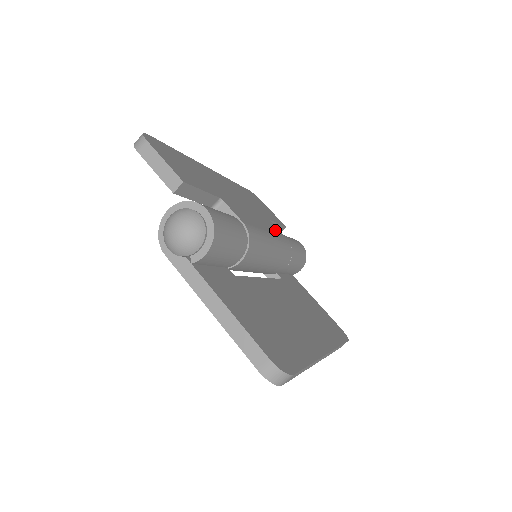
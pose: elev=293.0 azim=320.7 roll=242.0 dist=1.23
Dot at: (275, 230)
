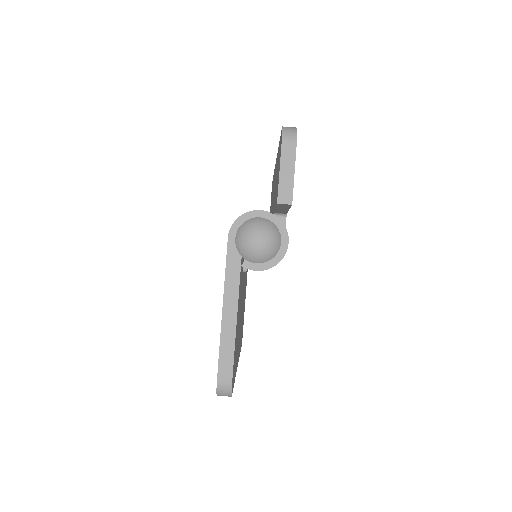
Dot at: occluded
